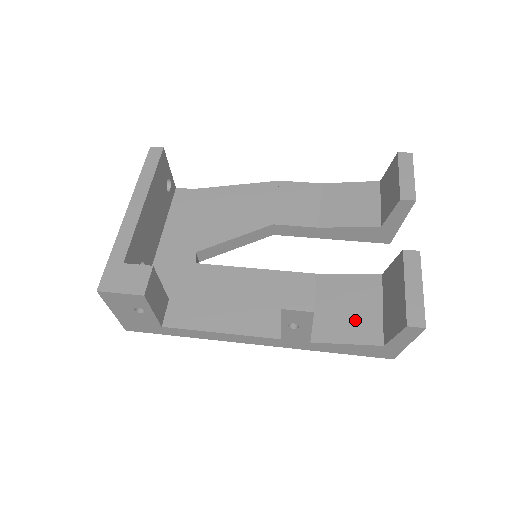
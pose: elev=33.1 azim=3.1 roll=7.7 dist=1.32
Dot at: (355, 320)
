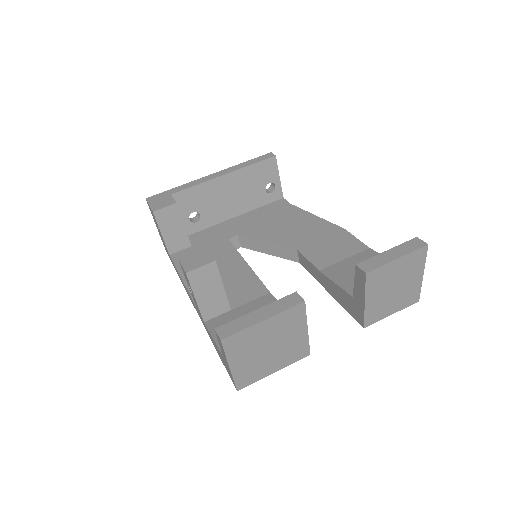
Dot at: occluded
